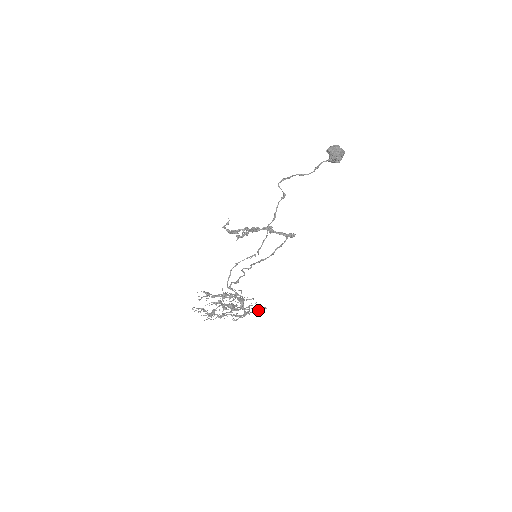
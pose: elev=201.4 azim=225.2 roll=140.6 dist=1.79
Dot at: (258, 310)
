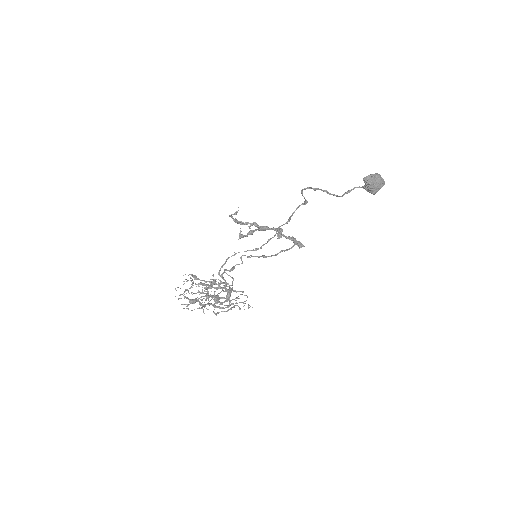
Dot at: occluded
